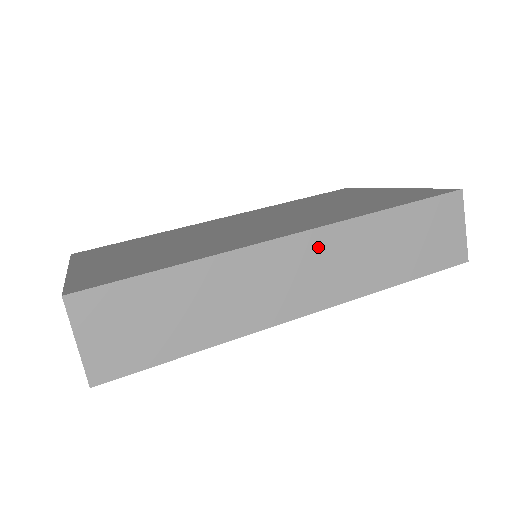
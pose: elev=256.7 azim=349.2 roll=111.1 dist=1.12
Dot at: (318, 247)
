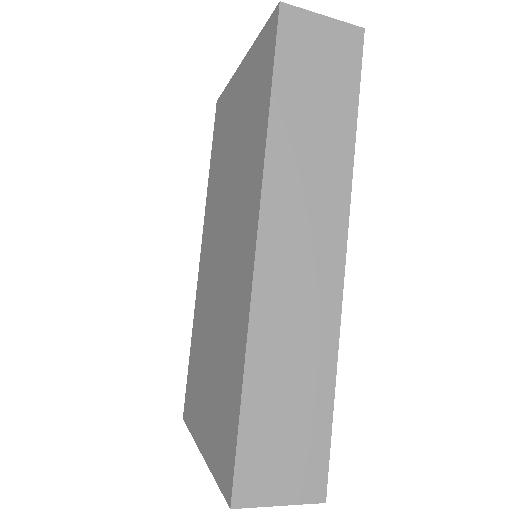
Dot at: (280, 219)
